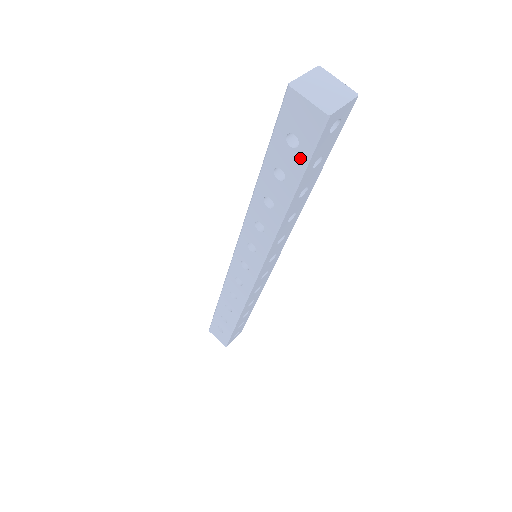
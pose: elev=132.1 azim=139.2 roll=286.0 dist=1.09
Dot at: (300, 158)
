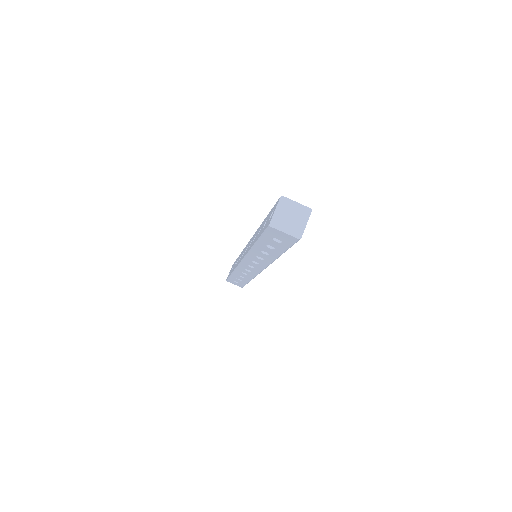
Dot at: (284, 246)
